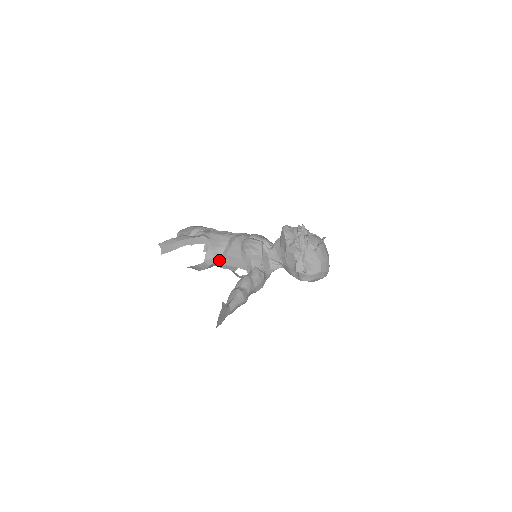
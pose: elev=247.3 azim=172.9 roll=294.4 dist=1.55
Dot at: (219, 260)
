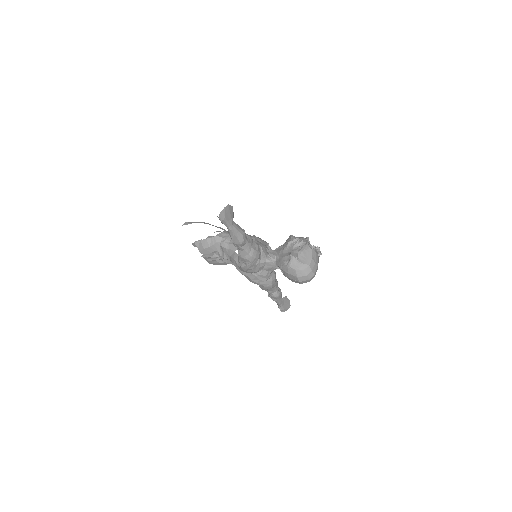
Dot at: (227, 240)
